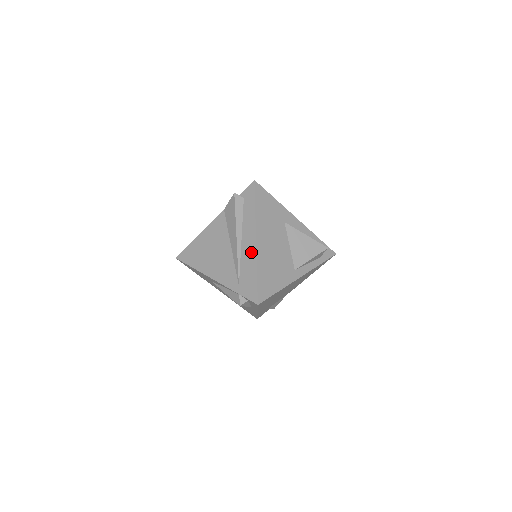
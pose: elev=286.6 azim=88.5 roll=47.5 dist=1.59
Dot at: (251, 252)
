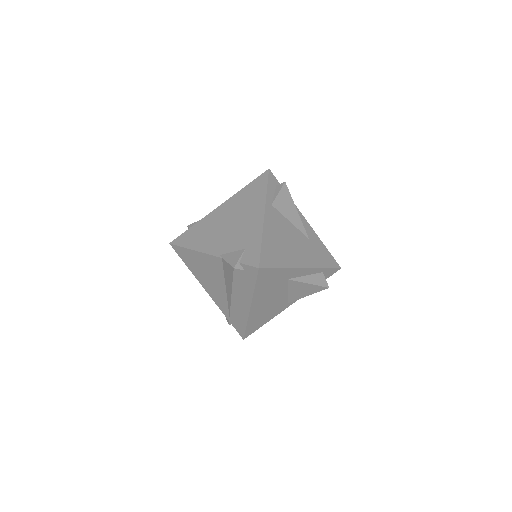
Dot at: (244, 311)
